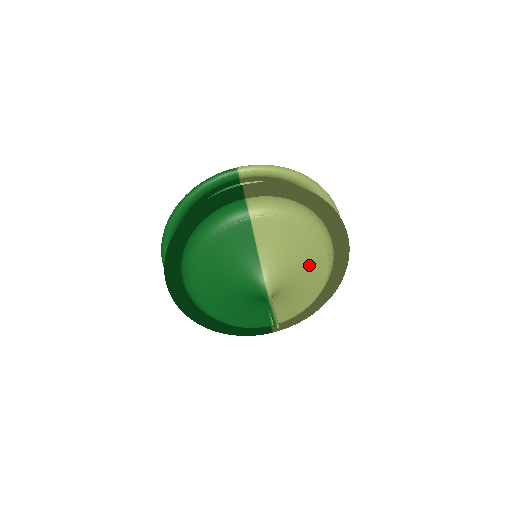
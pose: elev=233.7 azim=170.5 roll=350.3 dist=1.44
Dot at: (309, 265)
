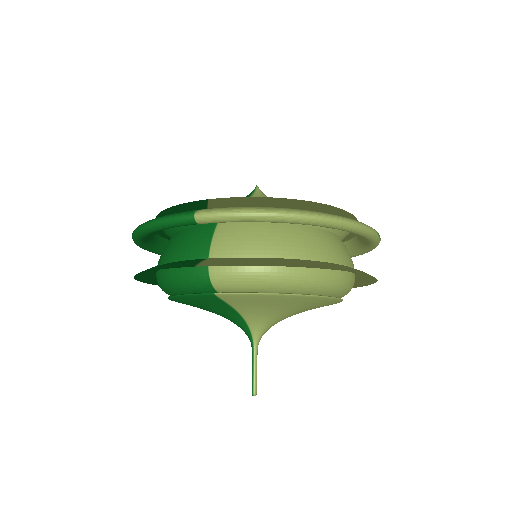
Dot at: (311, 307)
